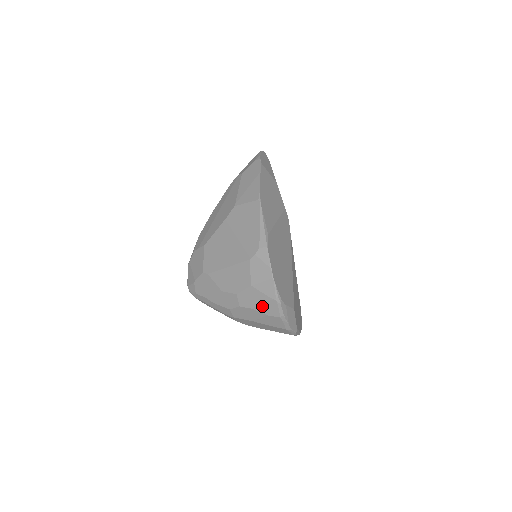
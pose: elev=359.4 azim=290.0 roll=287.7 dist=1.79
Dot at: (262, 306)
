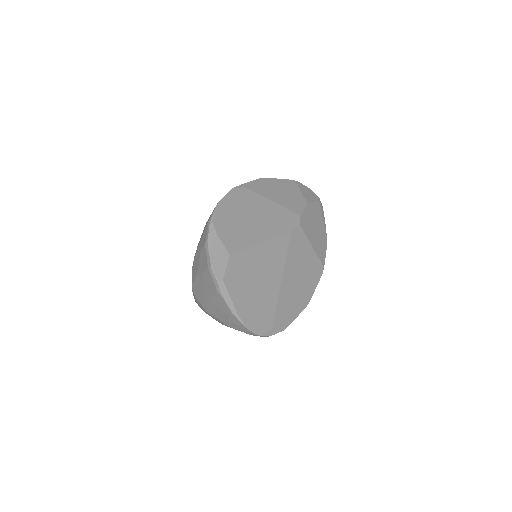
Dot at: (202, 240)
